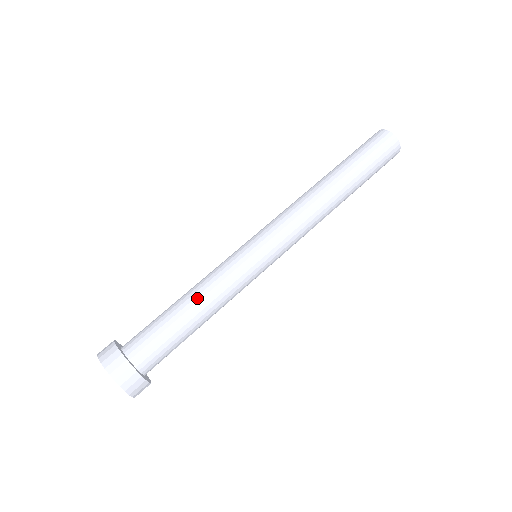
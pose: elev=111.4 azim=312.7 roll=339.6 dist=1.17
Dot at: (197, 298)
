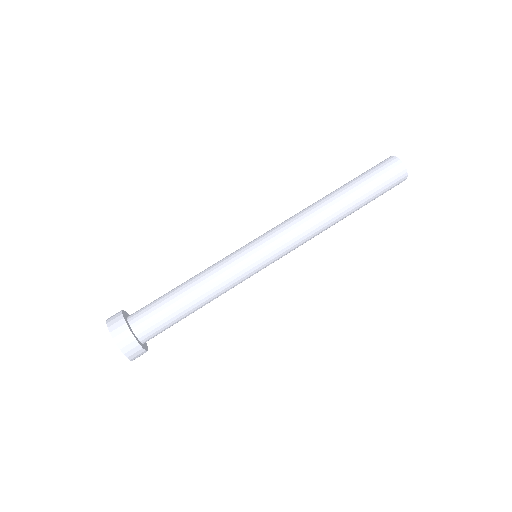
Dot at: (197, 285)
